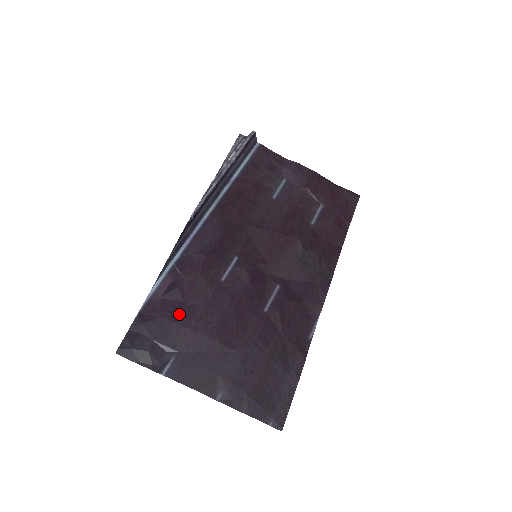
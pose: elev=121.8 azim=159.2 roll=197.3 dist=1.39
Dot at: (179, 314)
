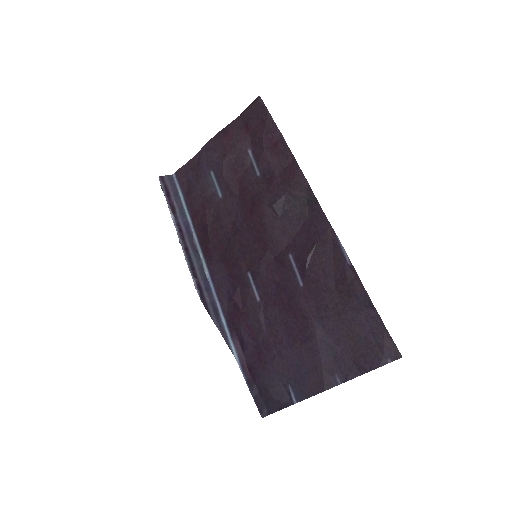
Dot at: (263, 355)
